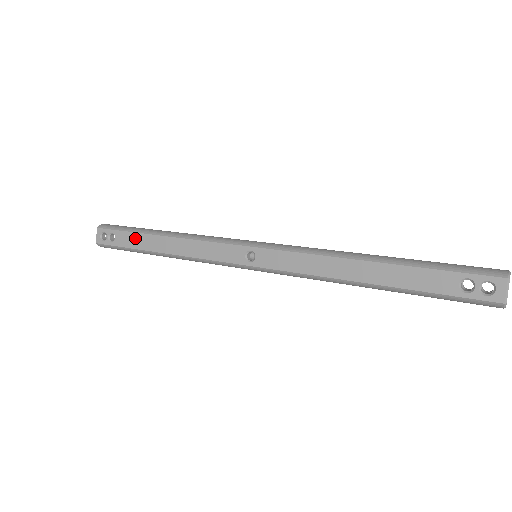
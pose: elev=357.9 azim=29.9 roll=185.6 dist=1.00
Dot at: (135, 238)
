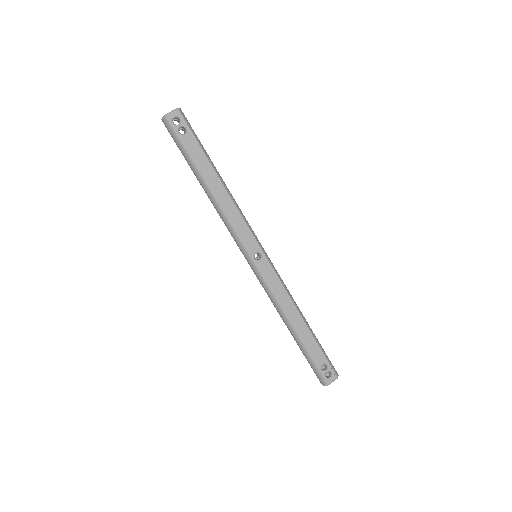
Dot at: (200, 156)
